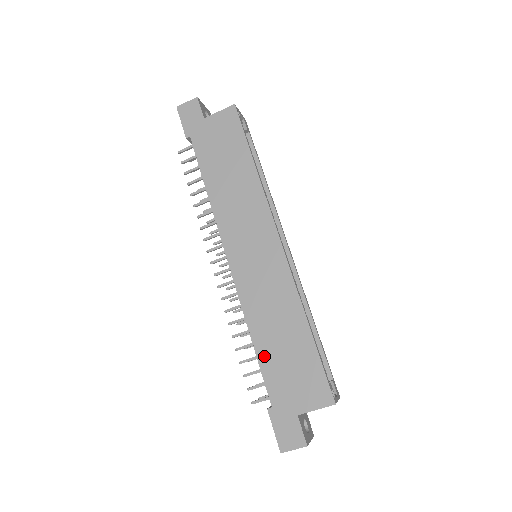
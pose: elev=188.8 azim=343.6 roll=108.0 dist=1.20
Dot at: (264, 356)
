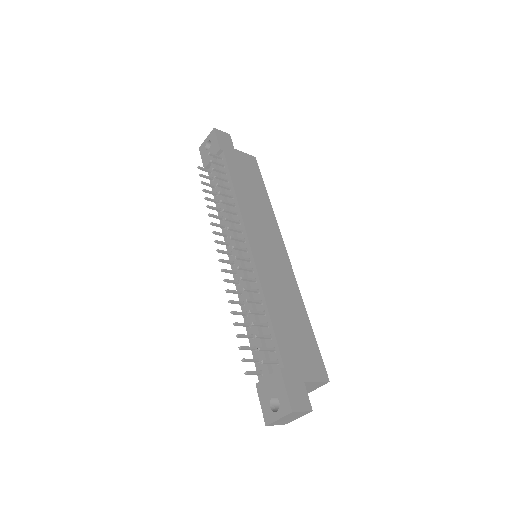
Dot at: (277, 324)
